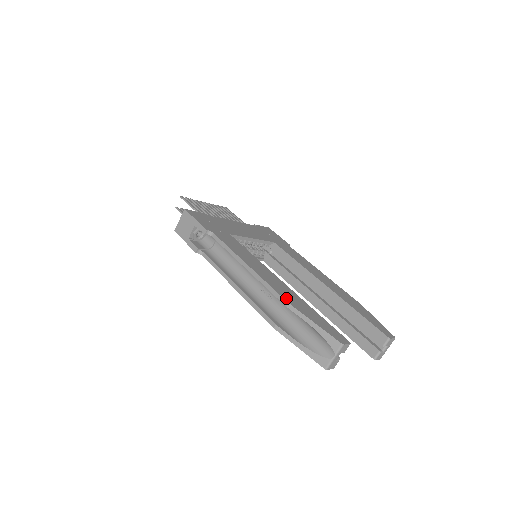
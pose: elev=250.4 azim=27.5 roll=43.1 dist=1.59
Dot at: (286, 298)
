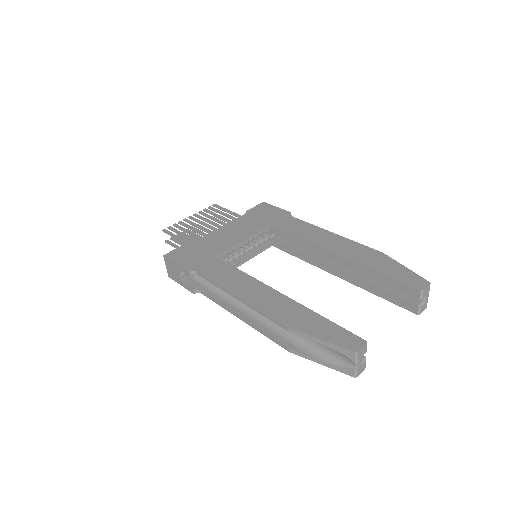
Dot at: (284, 321)
